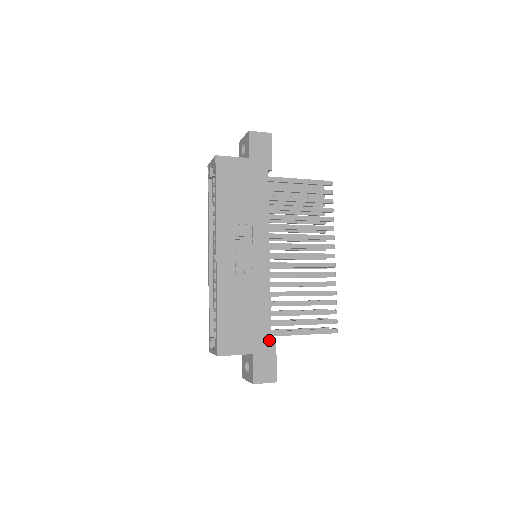
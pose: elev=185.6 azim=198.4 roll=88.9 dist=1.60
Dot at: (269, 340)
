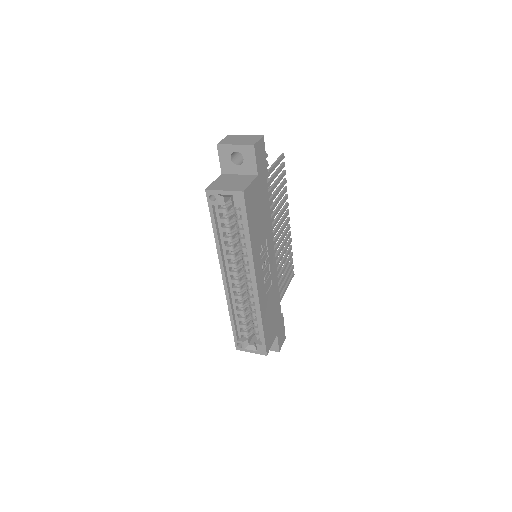
Dot at: (281, 316)
